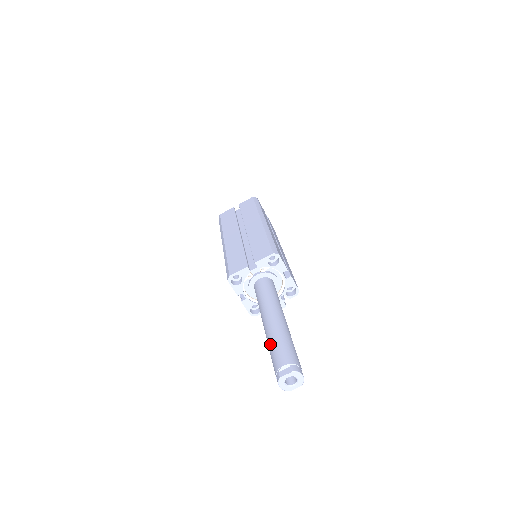
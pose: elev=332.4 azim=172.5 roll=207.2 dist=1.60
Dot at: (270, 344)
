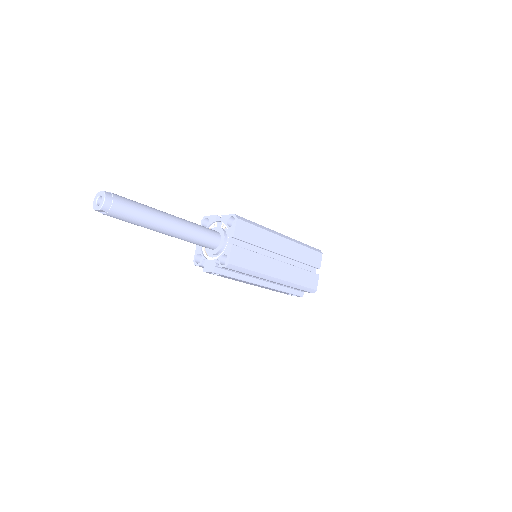
Dot at: occluded
